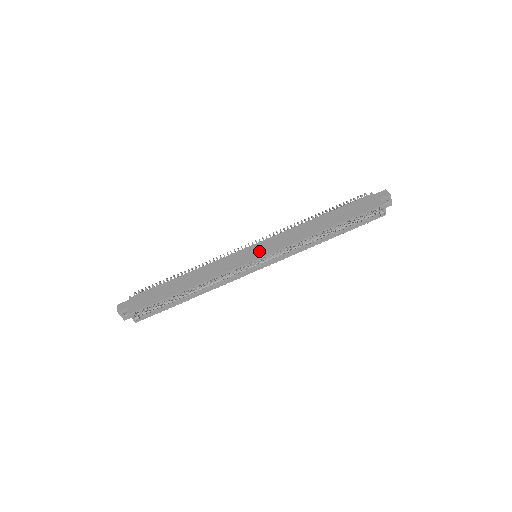
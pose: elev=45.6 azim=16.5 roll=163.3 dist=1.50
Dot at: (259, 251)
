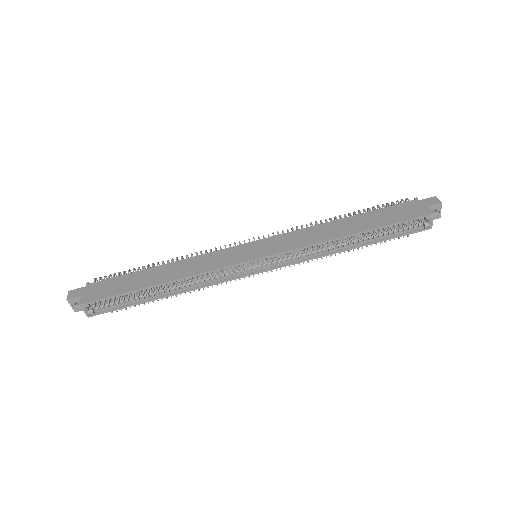
Dot at: (261, 250)
